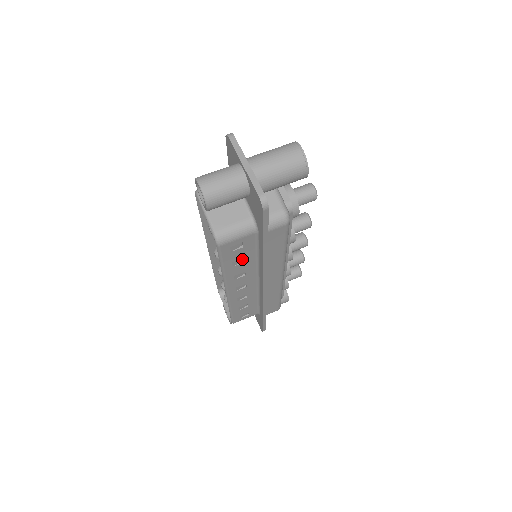
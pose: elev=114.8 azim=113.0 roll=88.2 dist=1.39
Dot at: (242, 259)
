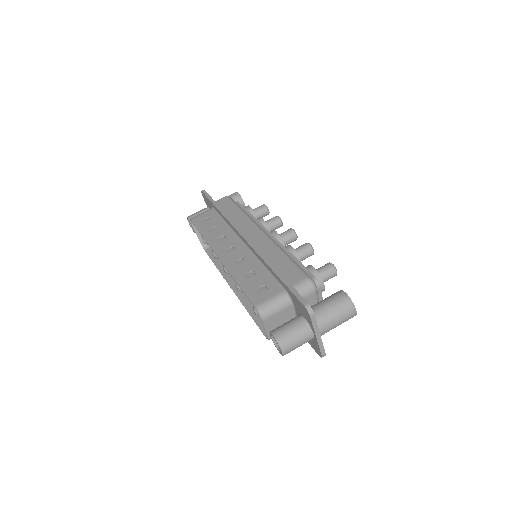
Dot at: occluded
